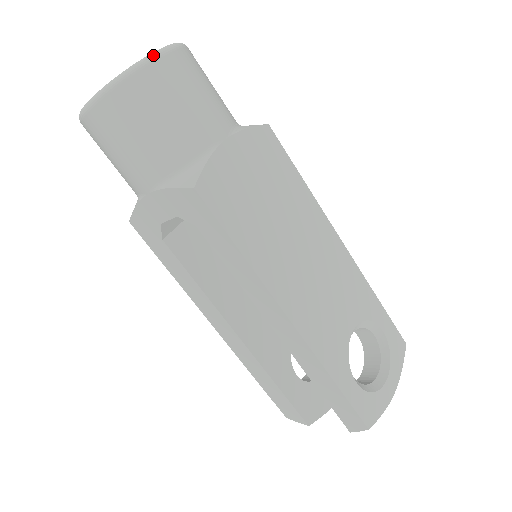
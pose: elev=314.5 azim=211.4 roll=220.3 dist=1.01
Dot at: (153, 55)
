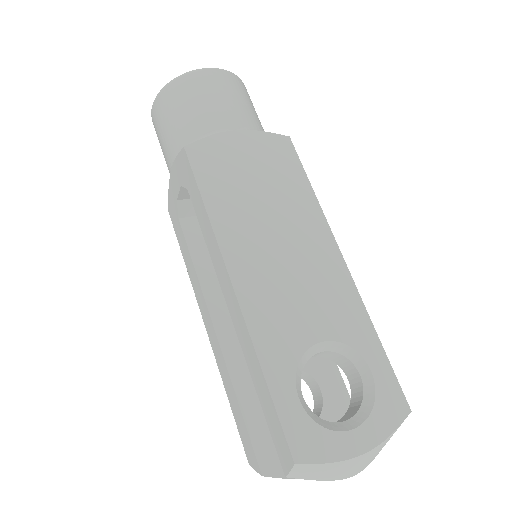
Dot at: (199, 69)
